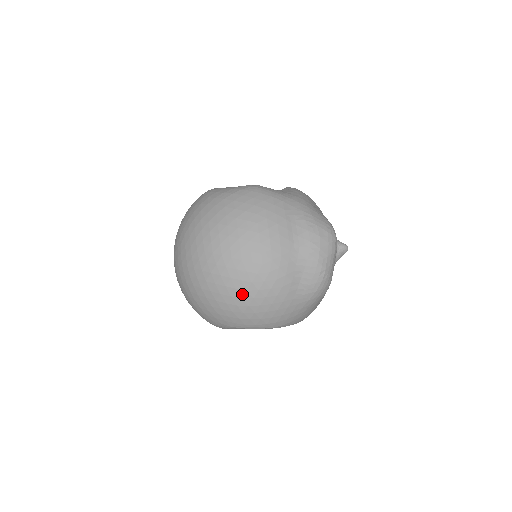
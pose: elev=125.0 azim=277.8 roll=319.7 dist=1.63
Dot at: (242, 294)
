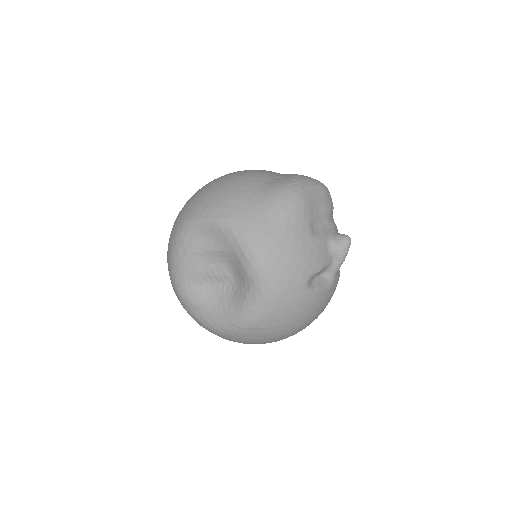
Dot at: (214, 182)
